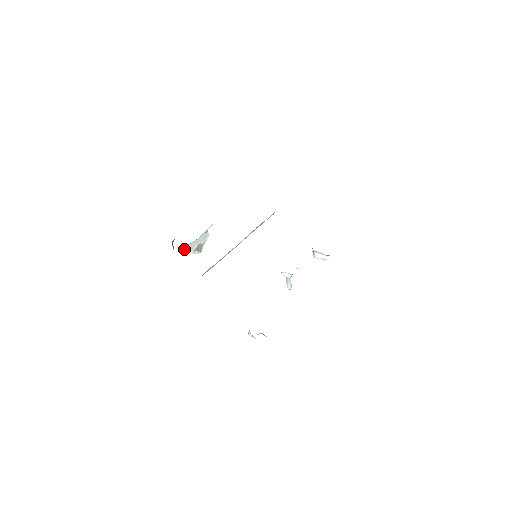
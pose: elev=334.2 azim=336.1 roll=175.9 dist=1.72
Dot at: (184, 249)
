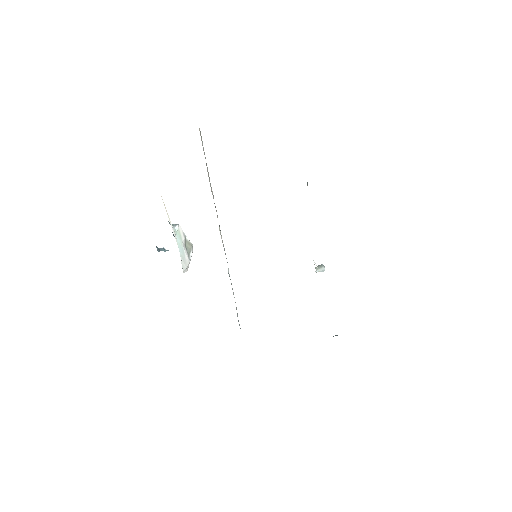
Dot at: occluded
